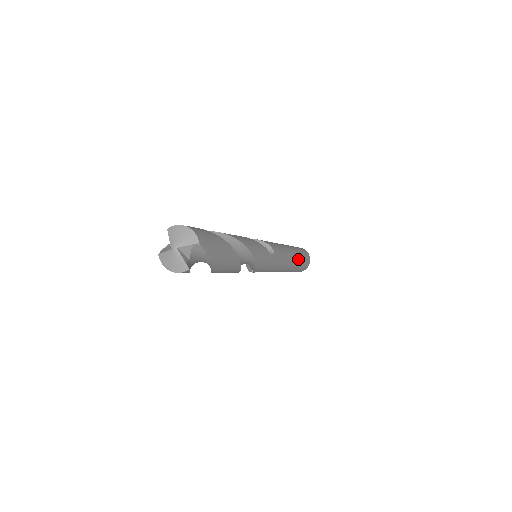
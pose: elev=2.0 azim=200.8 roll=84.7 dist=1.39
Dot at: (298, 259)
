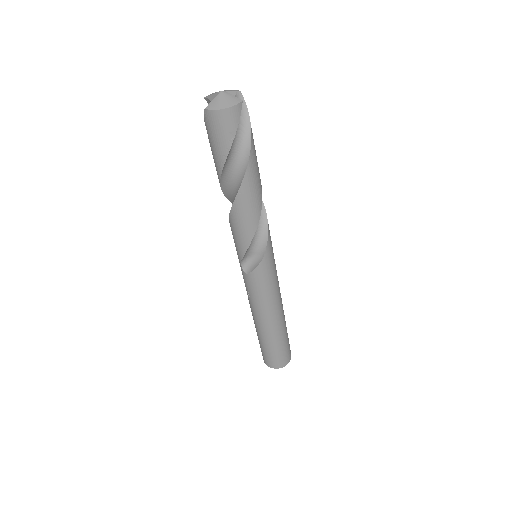
Dot at: occluded
